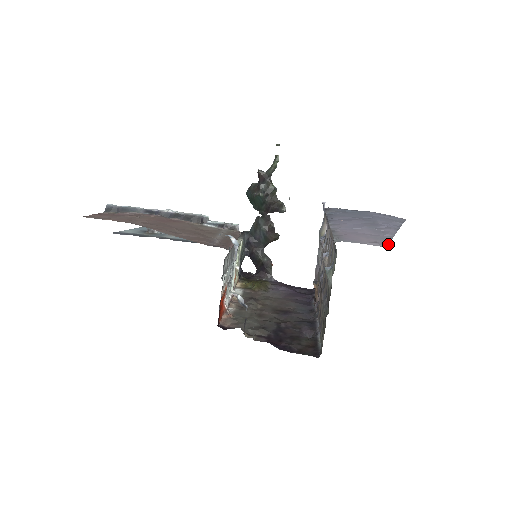
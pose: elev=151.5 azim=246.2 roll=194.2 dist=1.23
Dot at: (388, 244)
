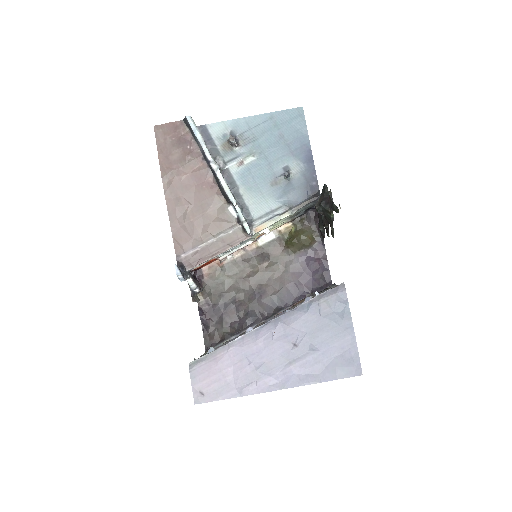
Dot at: (204, 402)
